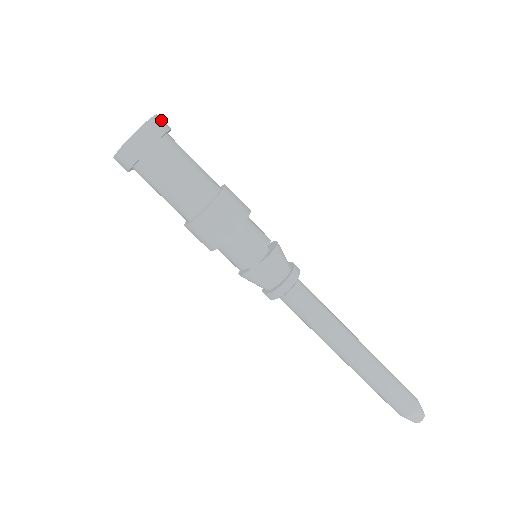
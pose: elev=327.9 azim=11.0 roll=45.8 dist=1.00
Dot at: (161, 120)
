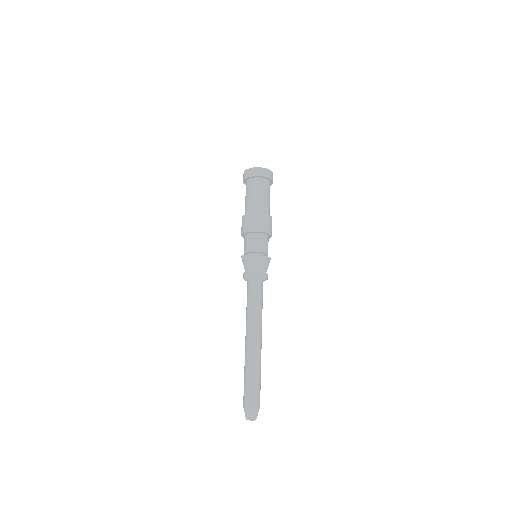
Dot at: occluded
